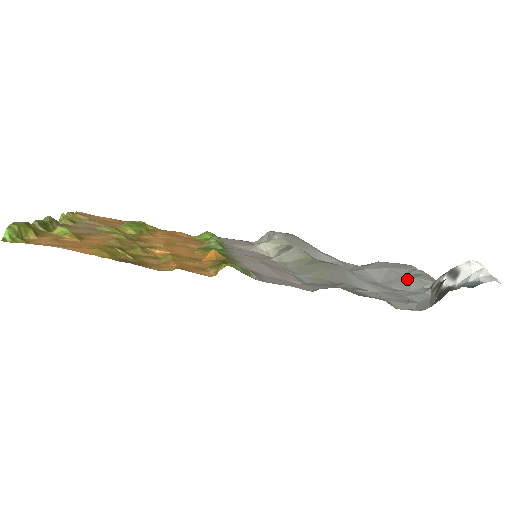
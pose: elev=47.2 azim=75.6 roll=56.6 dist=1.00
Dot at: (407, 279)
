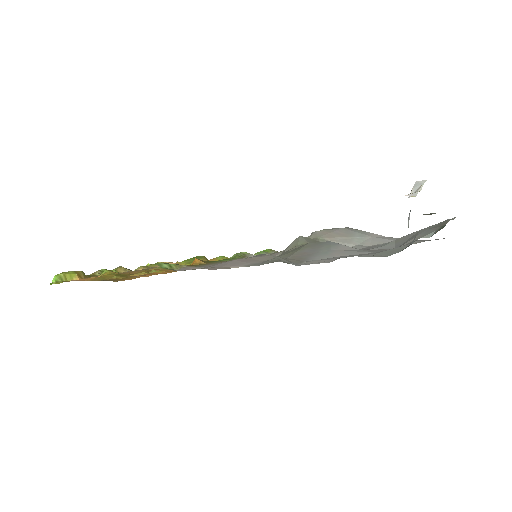
Dot at: occluded
